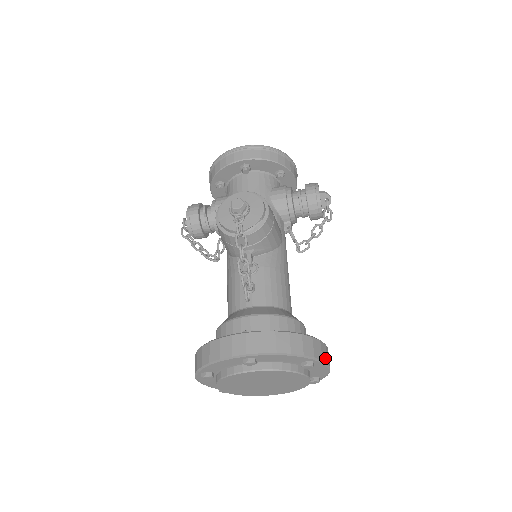
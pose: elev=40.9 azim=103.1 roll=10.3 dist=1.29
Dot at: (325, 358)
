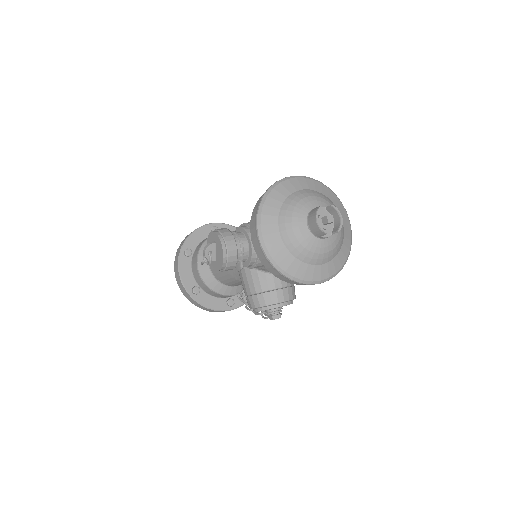
Dot at: occluded
